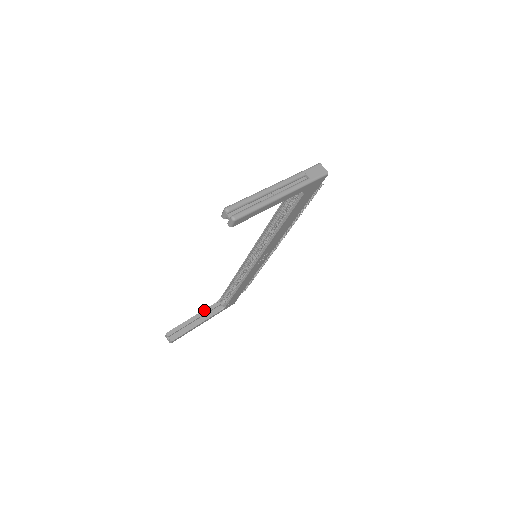
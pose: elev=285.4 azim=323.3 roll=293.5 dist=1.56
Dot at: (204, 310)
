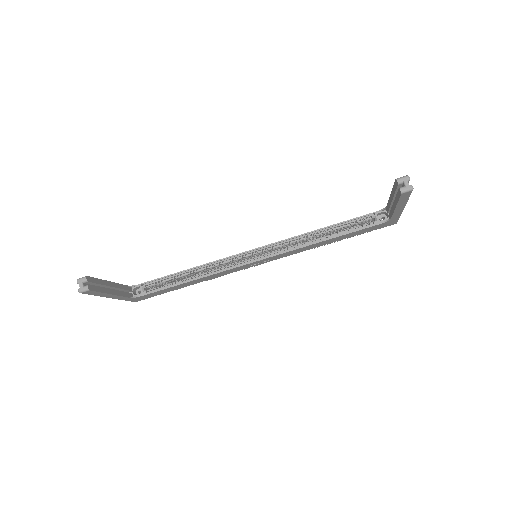
Dot at: (120, 284)
